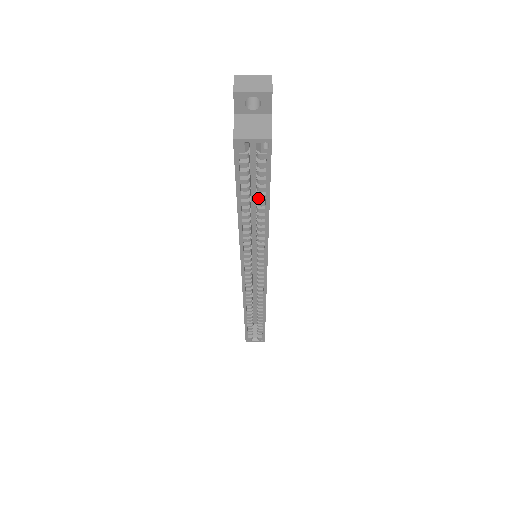
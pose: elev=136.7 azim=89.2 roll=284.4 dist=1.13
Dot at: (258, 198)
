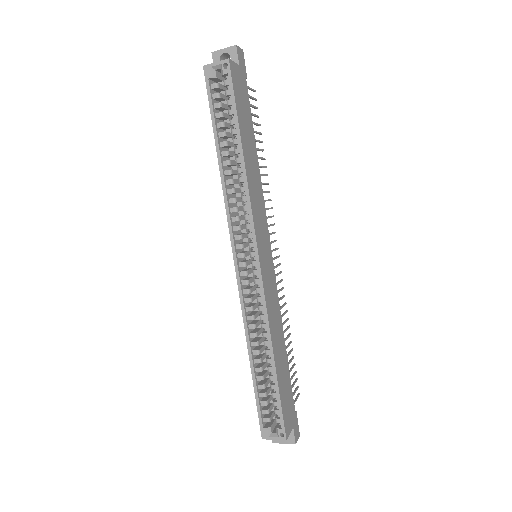
Dot at: occluded
